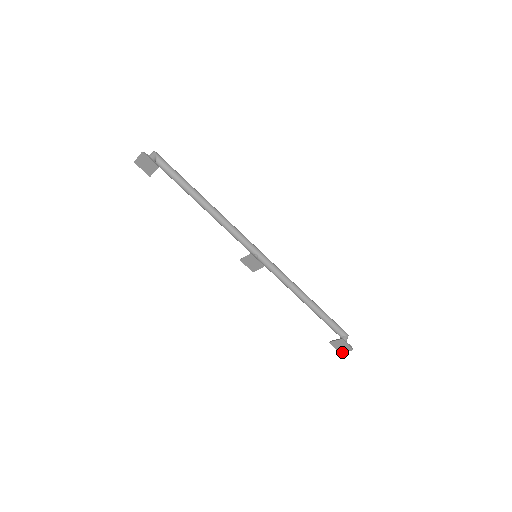
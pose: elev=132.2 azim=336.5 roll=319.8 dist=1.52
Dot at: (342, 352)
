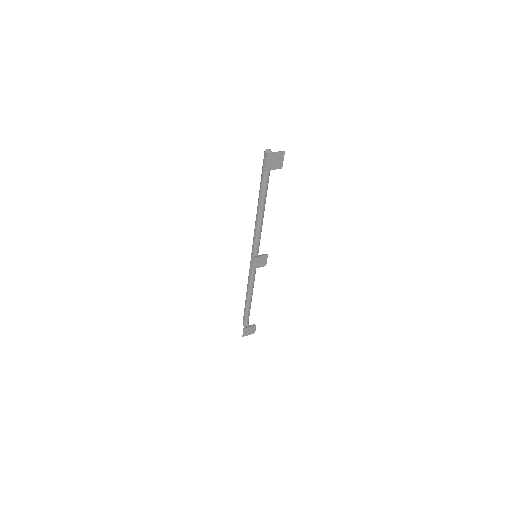
Dot at: occluded
